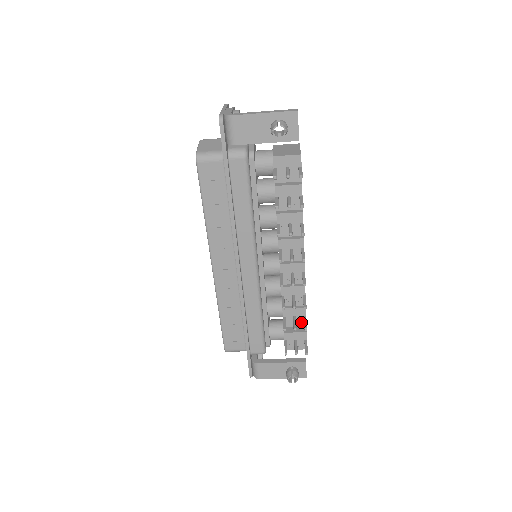
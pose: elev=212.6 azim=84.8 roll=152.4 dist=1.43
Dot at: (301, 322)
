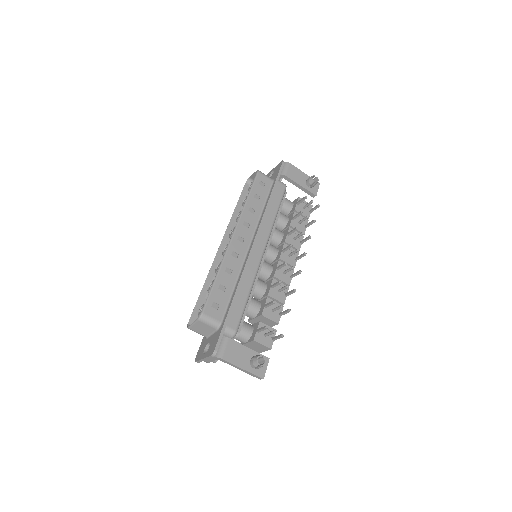
Dot at: (276, 318)
